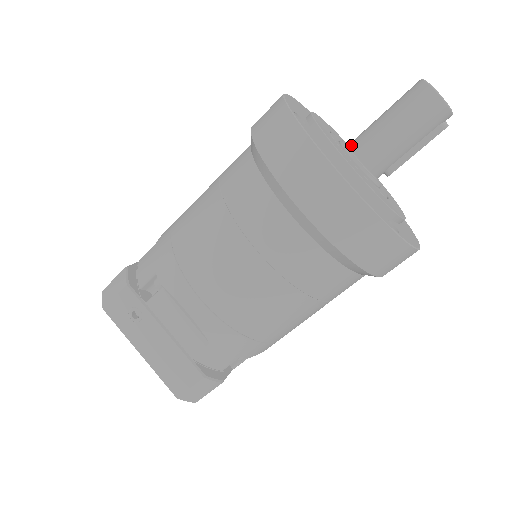
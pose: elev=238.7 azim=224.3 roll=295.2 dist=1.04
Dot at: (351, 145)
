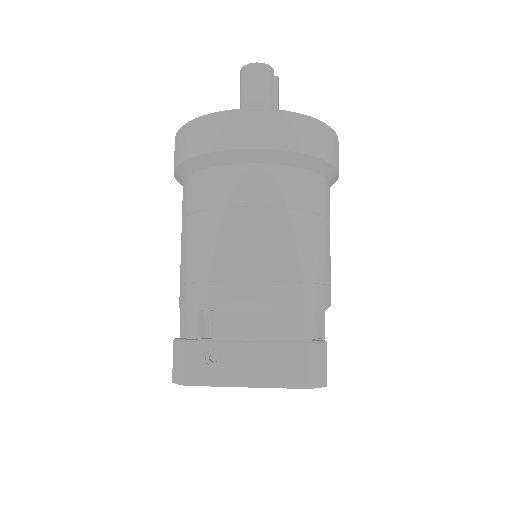
Dot at: occluded
